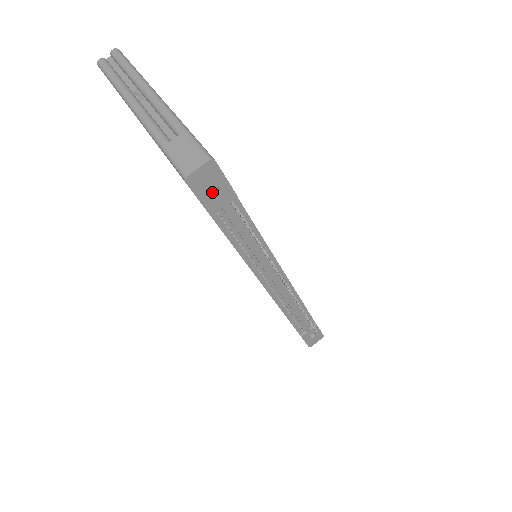
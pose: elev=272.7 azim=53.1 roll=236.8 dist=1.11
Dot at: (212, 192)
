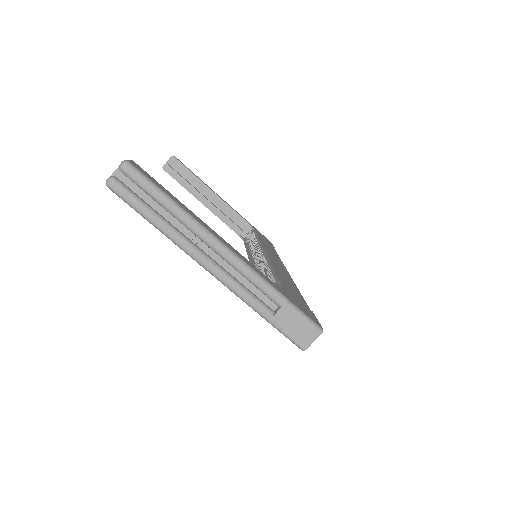
Dot at: occluded
